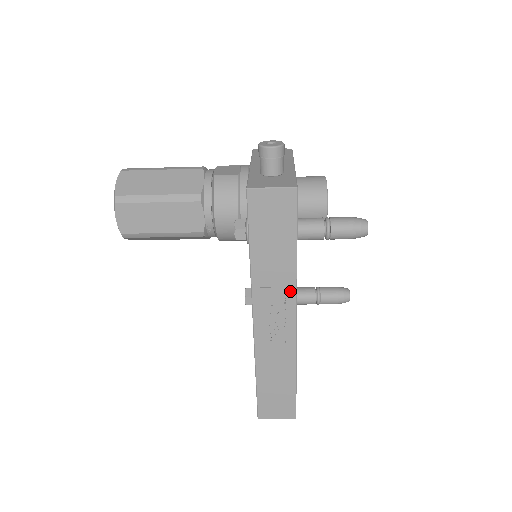
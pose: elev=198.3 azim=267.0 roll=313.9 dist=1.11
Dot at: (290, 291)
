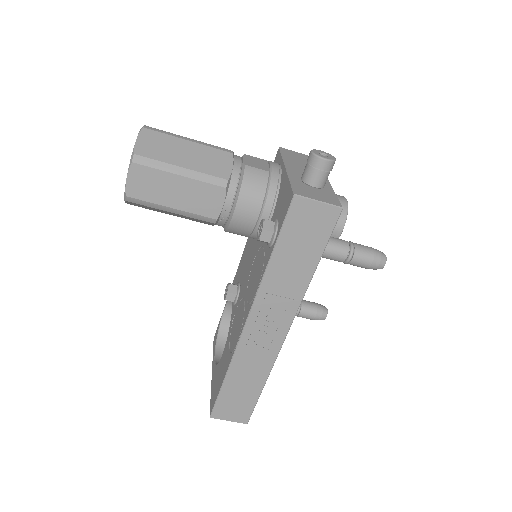
Dot at: (294, 303)
